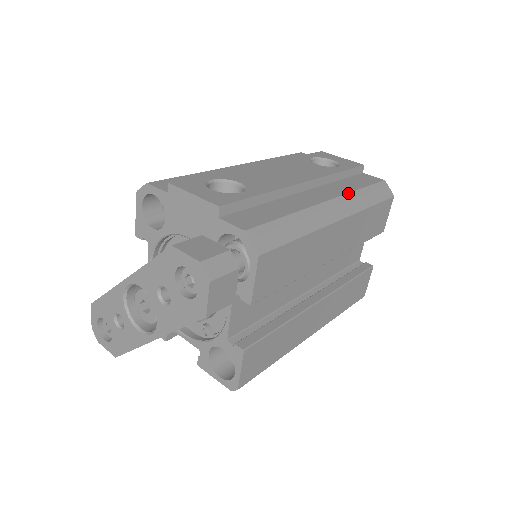
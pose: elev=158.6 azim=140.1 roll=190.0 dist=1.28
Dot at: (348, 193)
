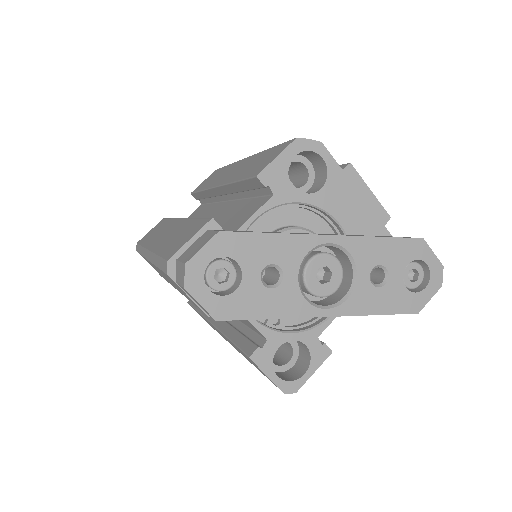
Dot at: occluded
